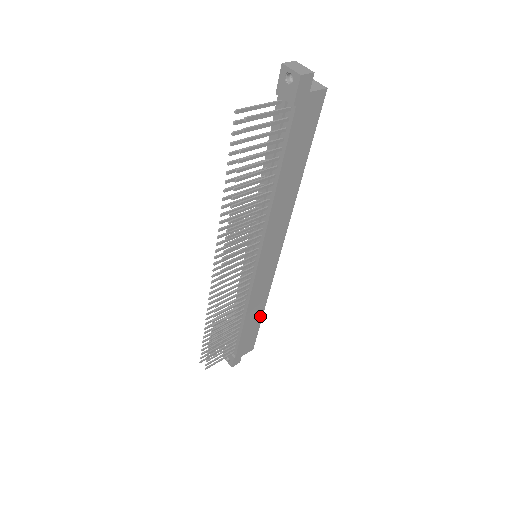
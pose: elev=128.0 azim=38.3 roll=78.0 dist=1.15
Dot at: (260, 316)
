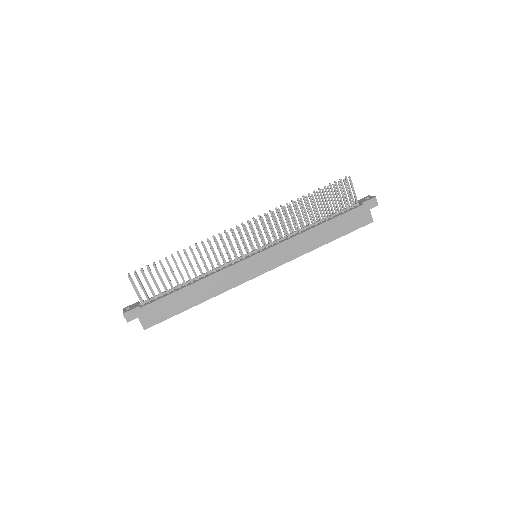
Dot at: (194, 303)
